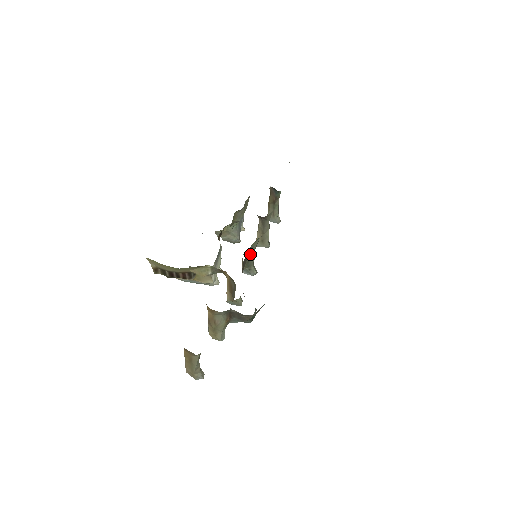
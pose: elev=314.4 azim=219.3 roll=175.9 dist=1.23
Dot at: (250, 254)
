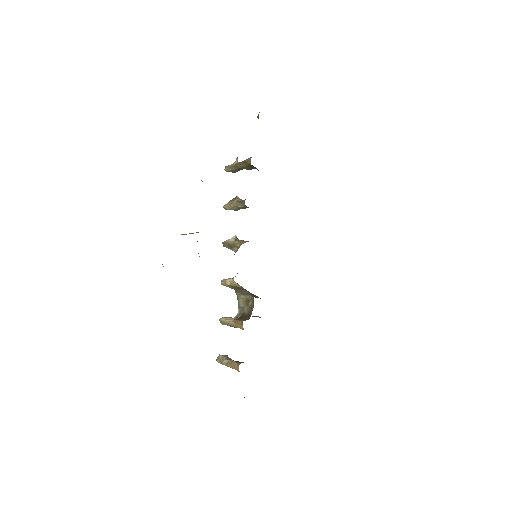
Dot at: occluded
